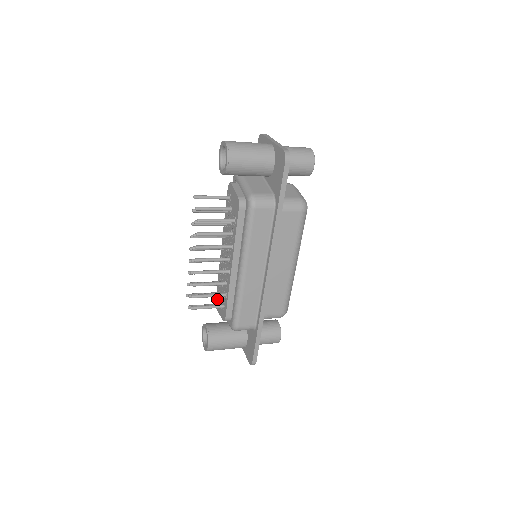
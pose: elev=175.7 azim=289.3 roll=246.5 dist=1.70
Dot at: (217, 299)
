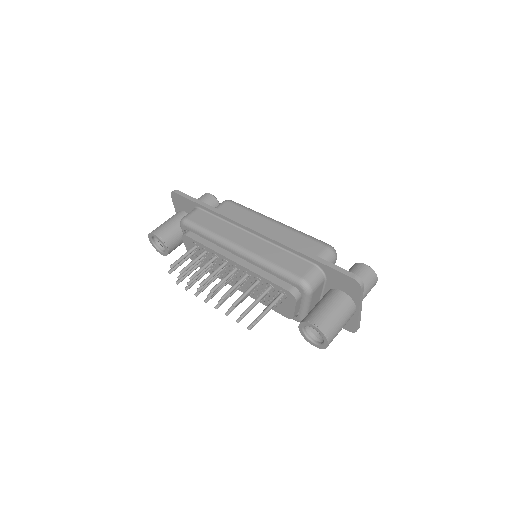
Dot at: (190, 242)
